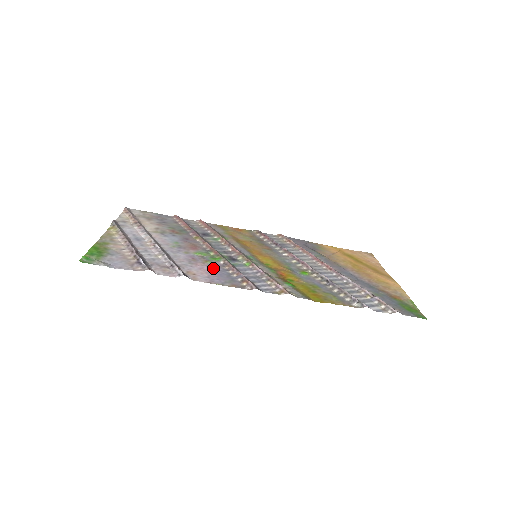
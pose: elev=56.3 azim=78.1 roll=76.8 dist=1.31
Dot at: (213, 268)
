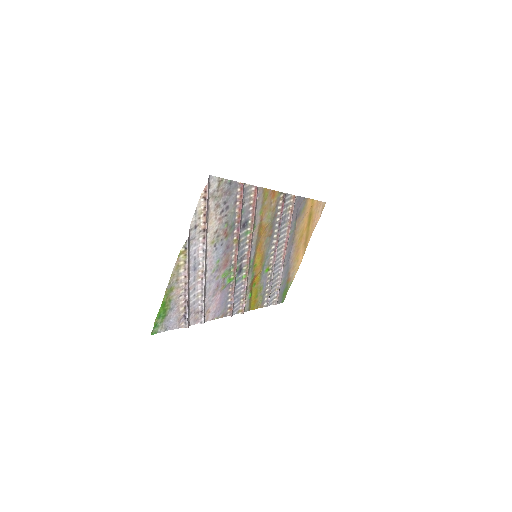
Dot at: (223, 295)
